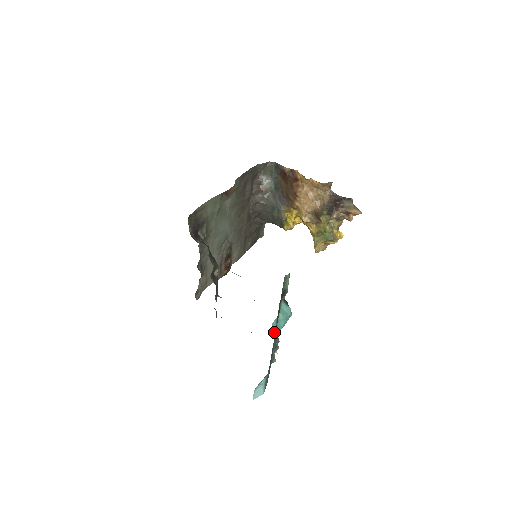
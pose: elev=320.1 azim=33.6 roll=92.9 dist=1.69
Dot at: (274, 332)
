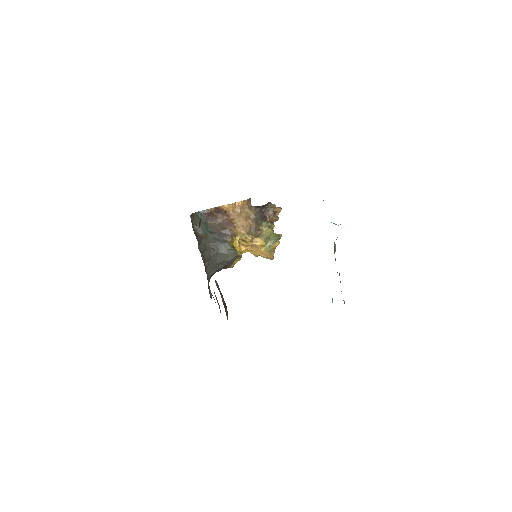
Dot at: occluded
